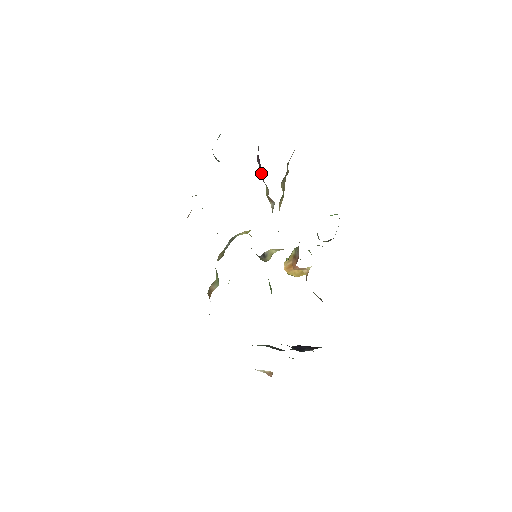
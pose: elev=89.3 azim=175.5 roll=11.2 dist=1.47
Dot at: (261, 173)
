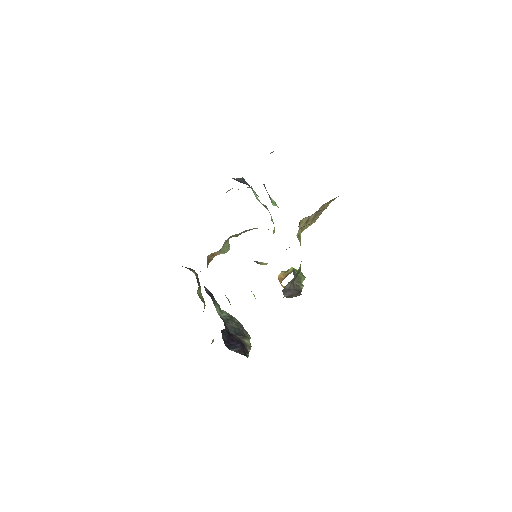
Dot at: occluded
